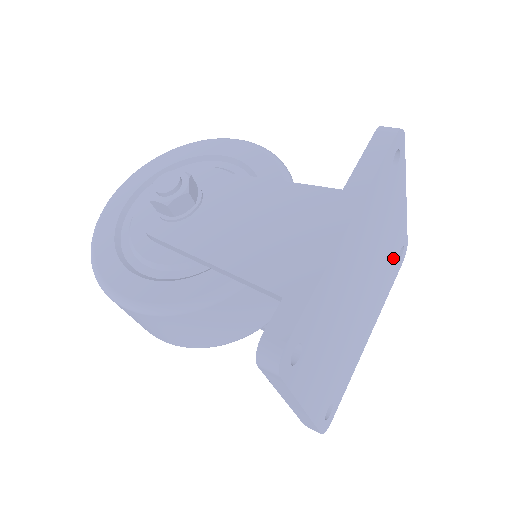
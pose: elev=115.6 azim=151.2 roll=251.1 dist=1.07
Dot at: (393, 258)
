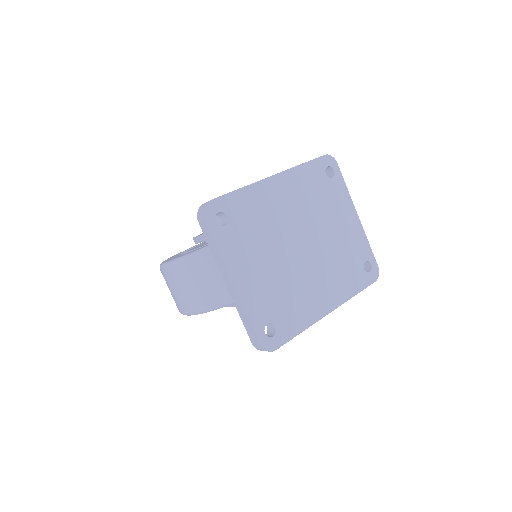
Dot at: (353, 260)
